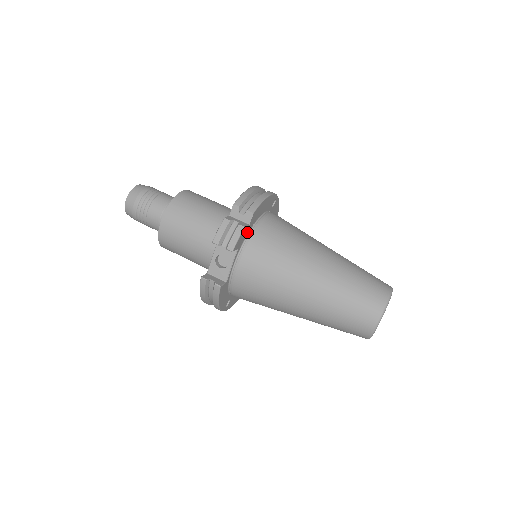
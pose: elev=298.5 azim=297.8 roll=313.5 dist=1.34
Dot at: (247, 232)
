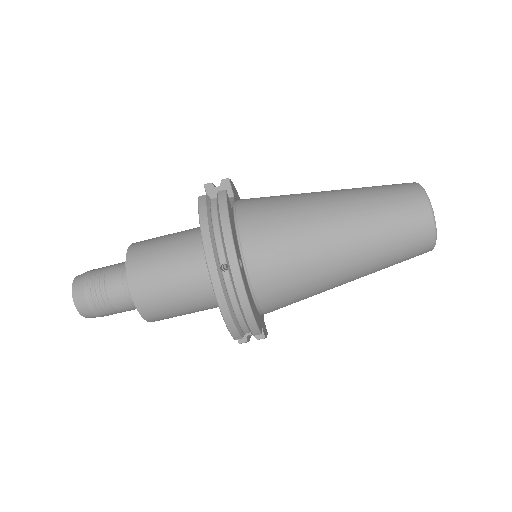
Dot at: (260, 318)
